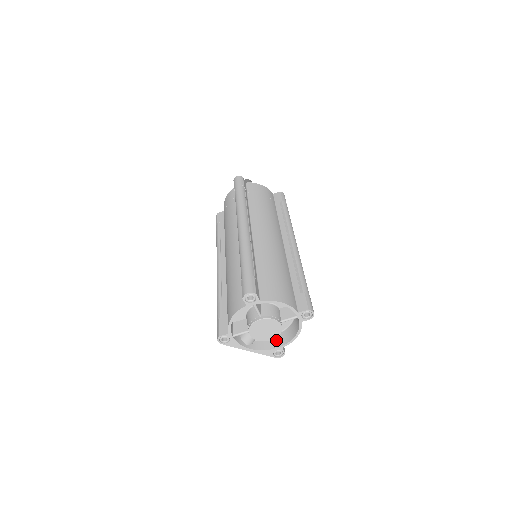
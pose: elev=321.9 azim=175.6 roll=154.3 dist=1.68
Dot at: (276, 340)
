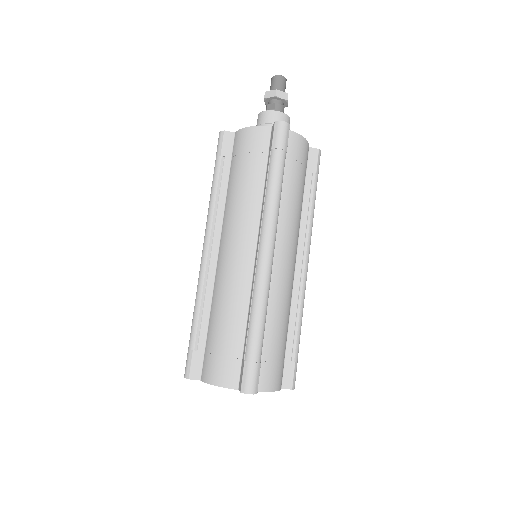
Dot at: occluded
